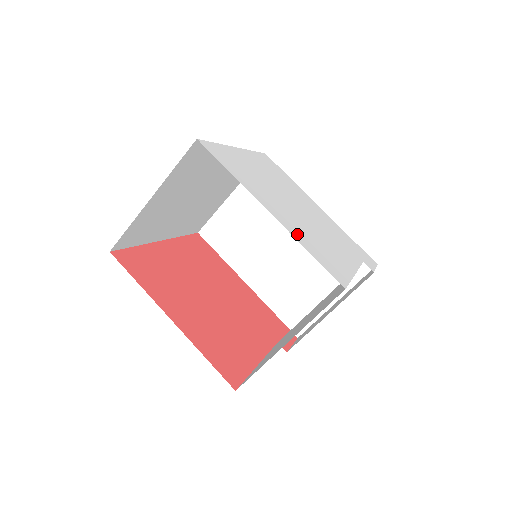
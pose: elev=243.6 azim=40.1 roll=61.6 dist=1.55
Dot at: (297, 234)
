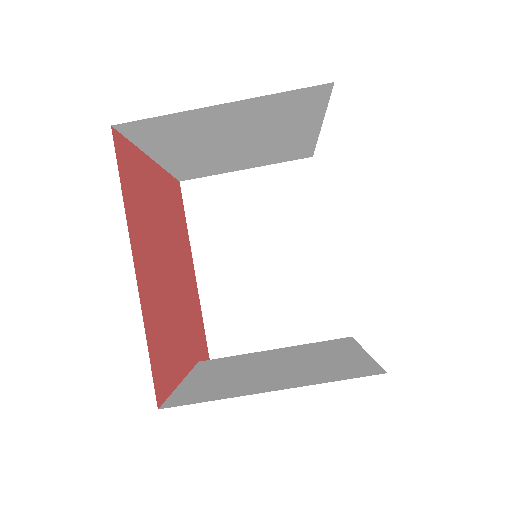
Dot at: occluded
